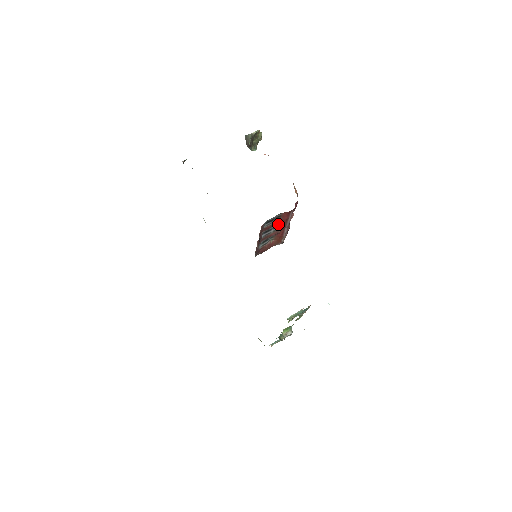
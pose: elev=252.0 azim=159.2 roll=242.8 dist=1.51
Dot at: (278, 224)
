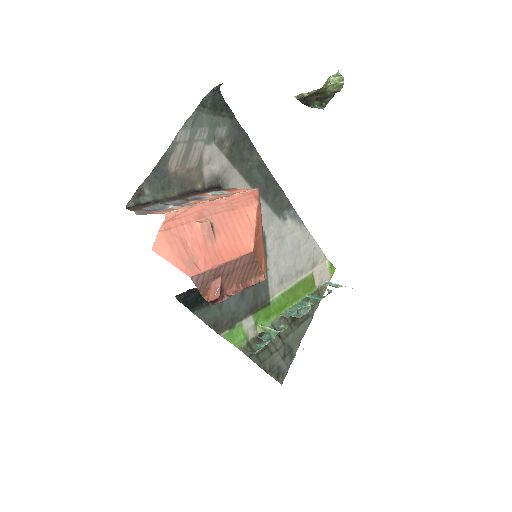
Dot at: occluded
